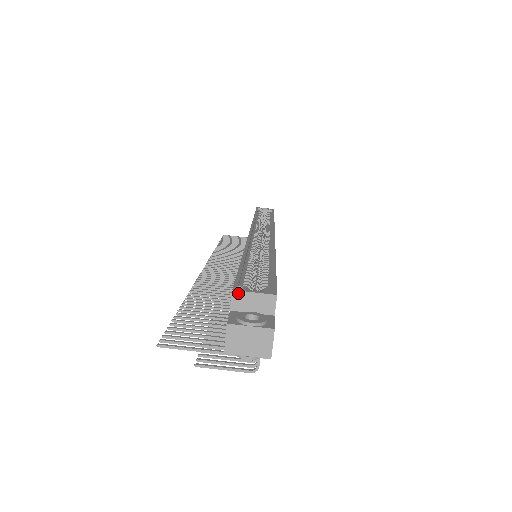
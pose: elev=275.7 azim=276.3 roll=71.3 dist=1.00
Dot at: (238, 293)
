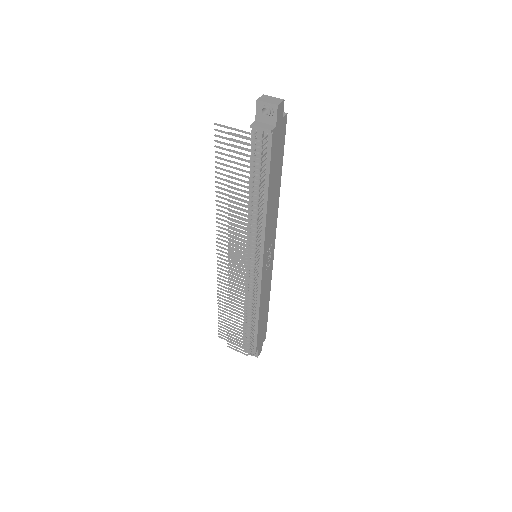
Dot at: occluded
